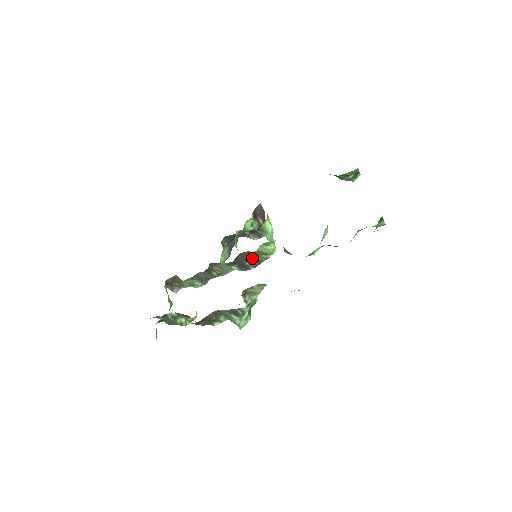
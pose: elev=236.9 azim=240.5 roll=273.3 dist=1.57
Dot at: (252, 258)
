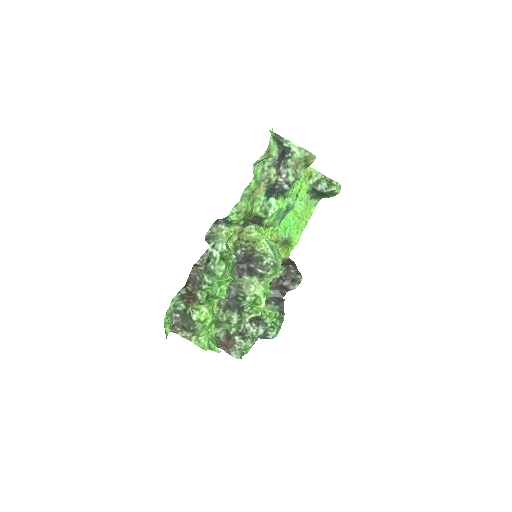
Dot at: (252, 258)
